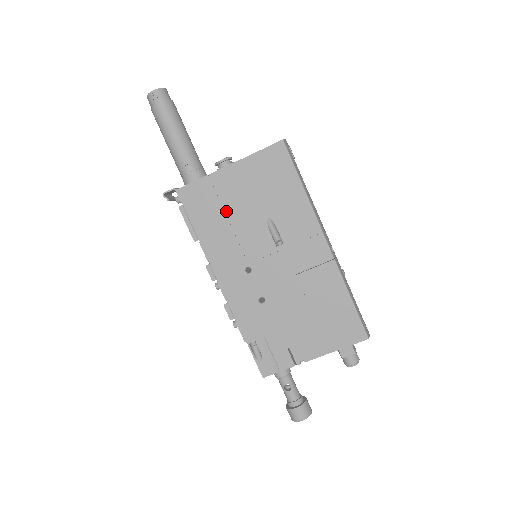
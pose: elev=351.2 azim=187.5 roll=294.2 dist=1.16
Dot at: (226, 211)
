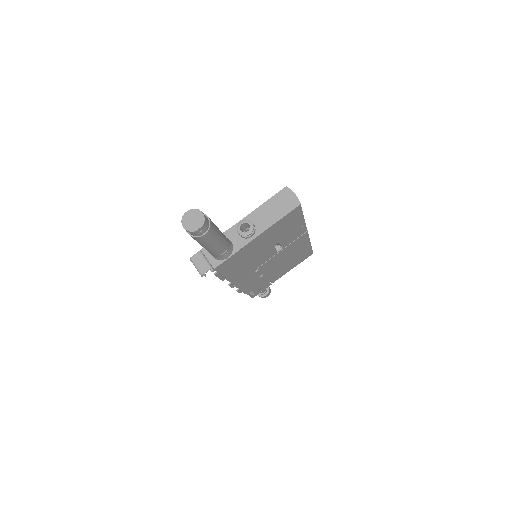
Dot at: (249, 257)
